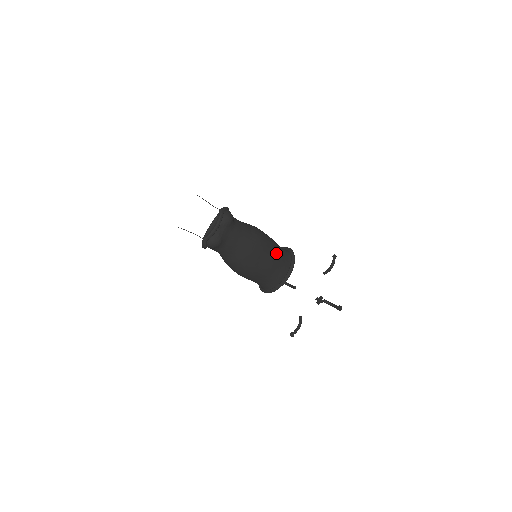
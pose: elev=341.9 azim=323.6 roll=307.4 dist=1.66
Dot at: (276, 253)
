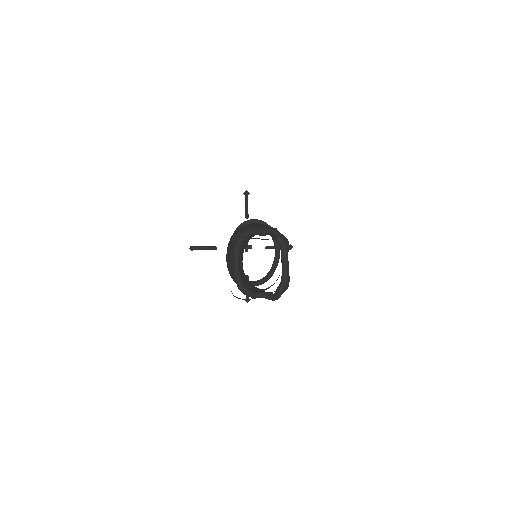
Dot at: occluded
